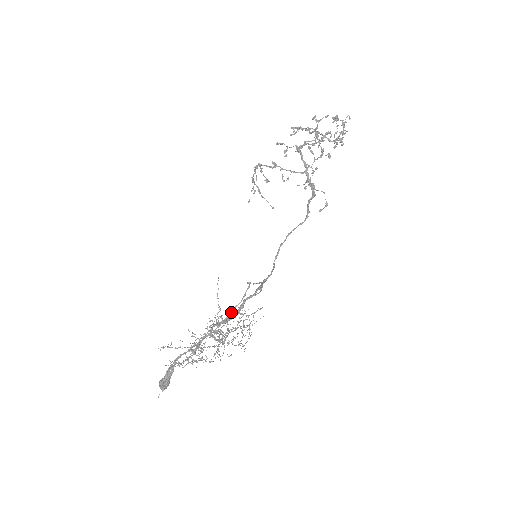
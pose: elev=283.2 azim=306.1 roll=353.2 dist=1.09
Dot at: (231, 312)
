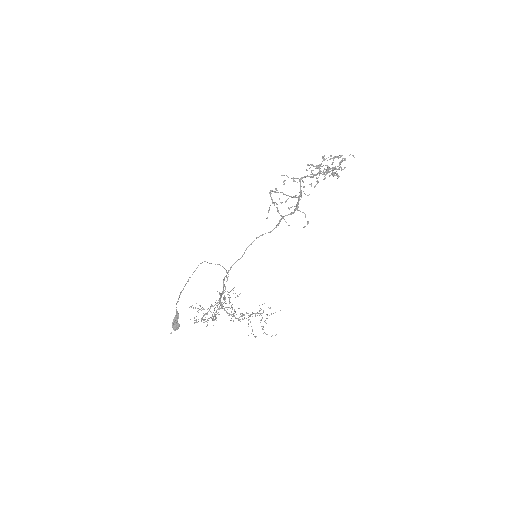
Dot at: (189, 277)
